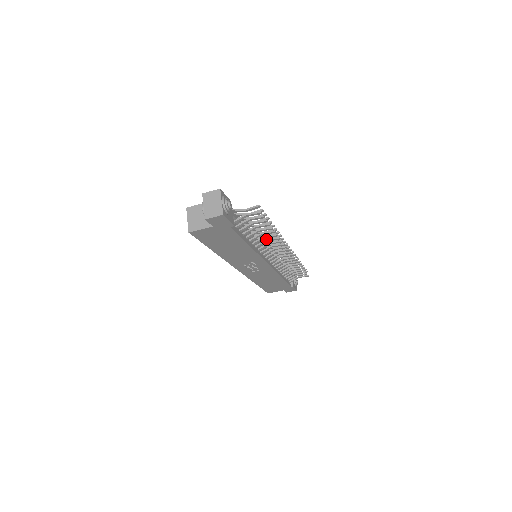
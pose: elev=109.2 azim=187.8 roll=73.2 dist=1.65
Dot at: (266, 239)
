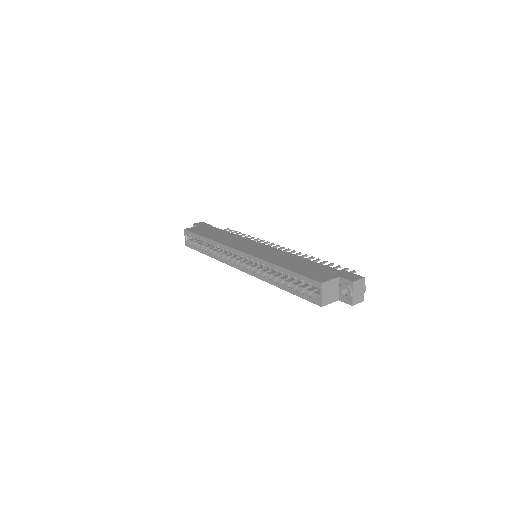
Dot at: occluded
